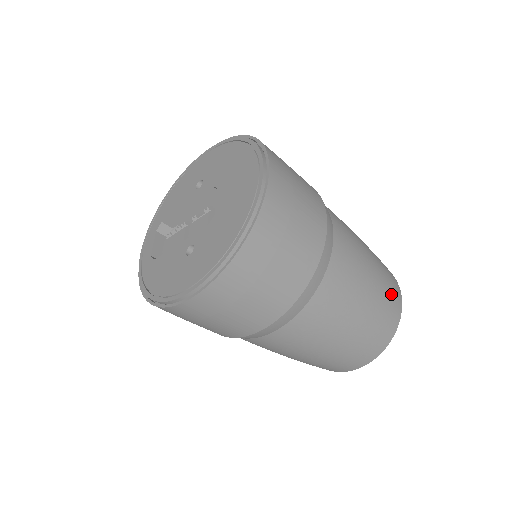
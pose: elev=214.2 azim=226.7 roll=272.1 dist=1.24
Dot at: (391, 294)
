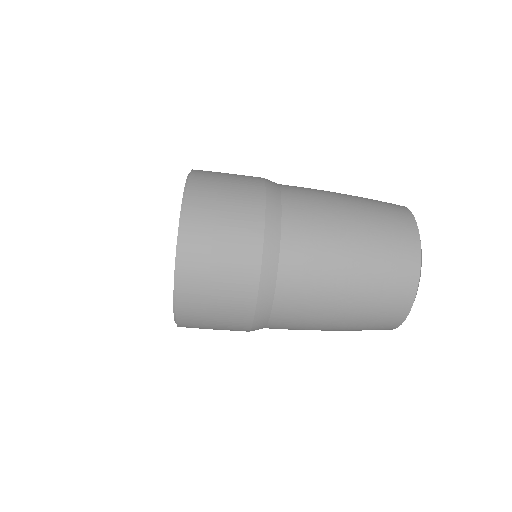
Dot at: (383, 204)
